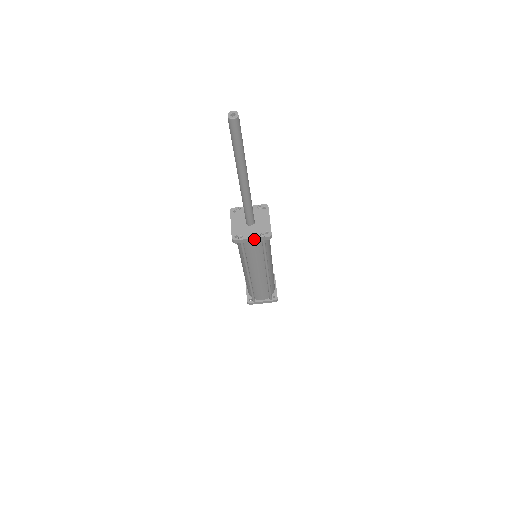
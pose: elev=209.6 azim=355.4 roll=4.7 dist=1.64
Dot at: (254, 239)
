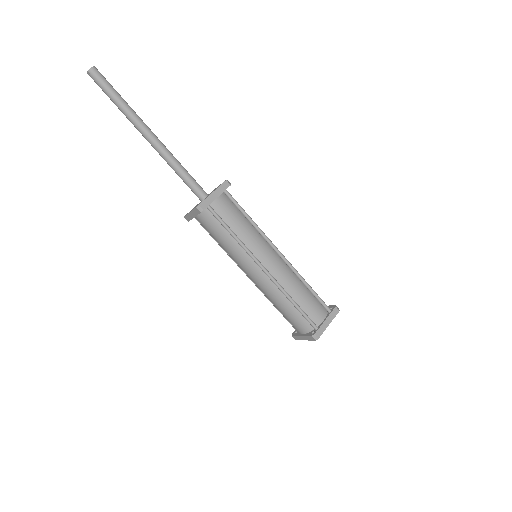
Dot at: (216, 193)
